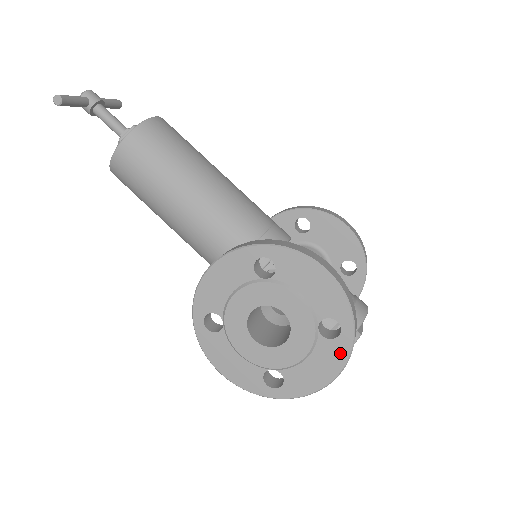
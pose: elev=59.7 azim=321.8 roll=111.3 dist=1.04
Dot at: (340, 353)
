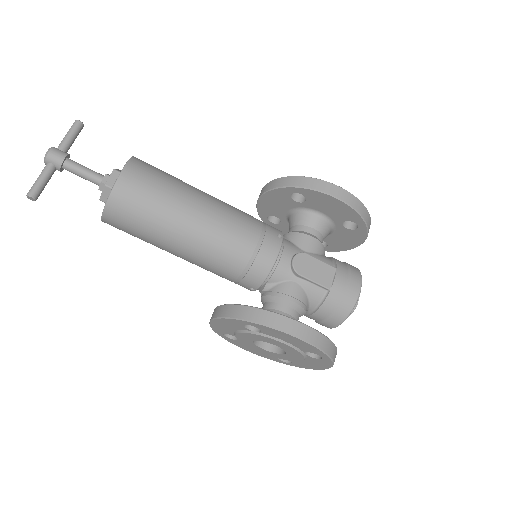
Dot at: (325, 364)
